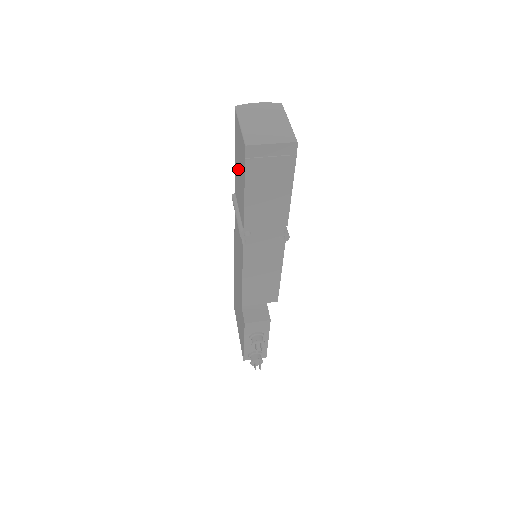
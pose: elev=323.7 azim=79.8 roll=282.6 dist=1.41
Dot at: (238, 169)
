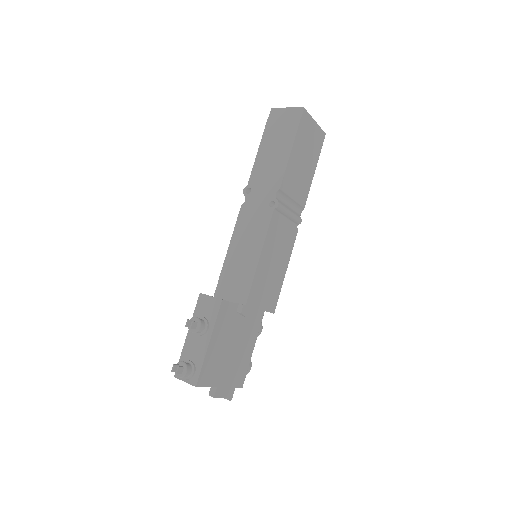
Dot at: occluded
